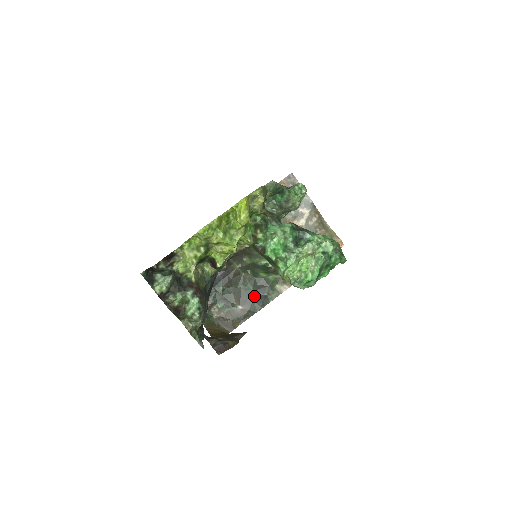
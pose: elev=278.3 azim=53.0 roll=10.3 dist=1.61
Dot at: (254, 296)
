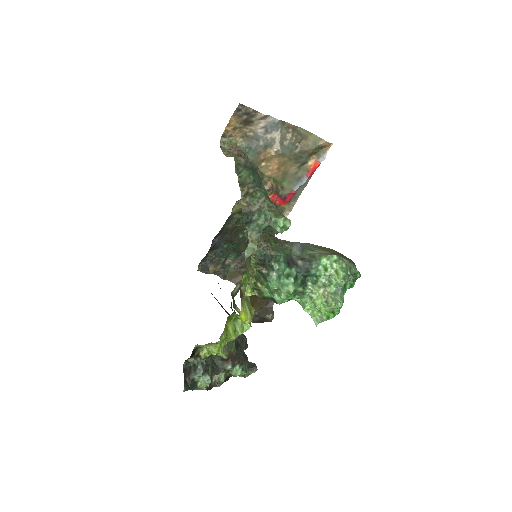
Dot at: occluded
